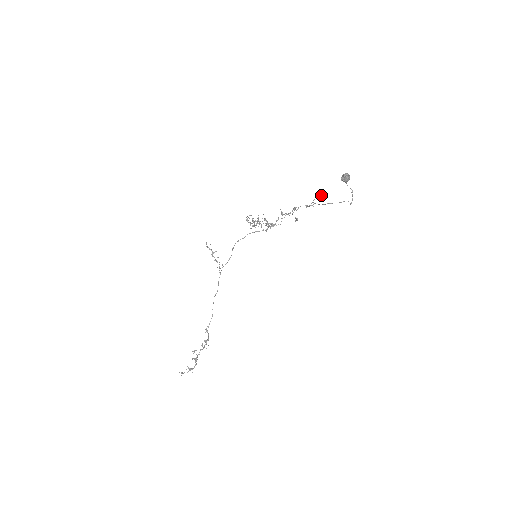
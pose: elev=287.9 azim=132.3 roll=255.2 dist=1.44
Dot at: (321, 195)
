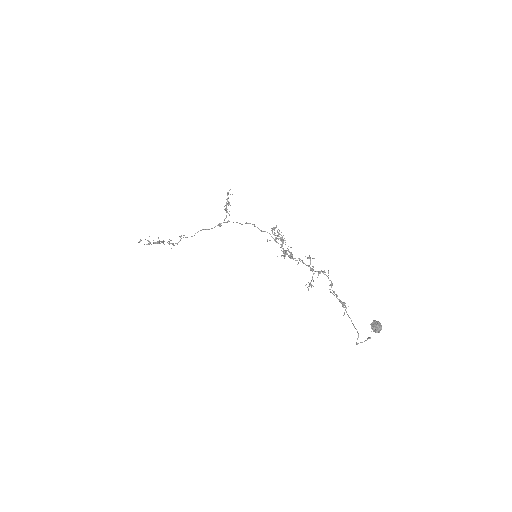
Dot at: (345, 305)
